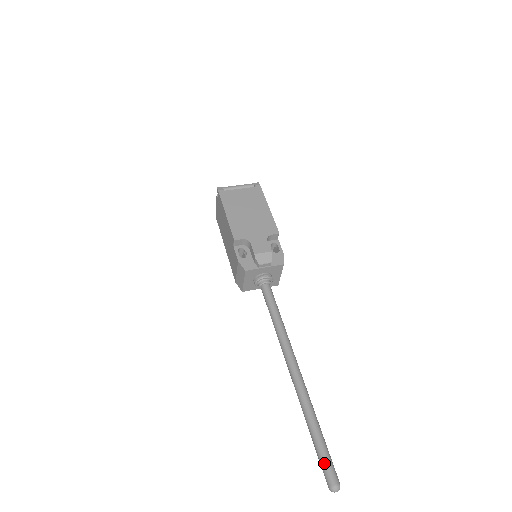
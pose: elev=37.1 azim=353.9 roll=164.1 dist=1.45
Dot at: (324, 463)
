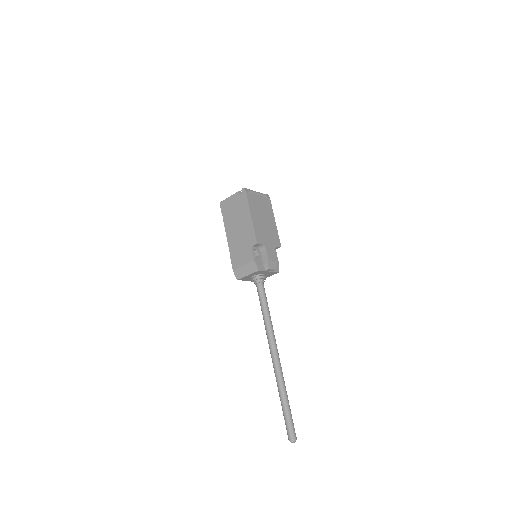
Dot at: (290, 424)
